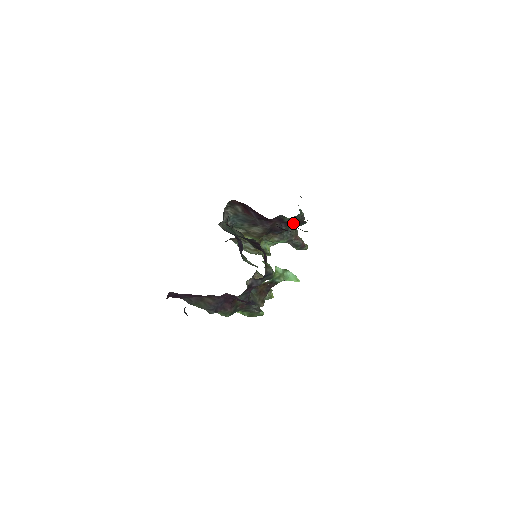
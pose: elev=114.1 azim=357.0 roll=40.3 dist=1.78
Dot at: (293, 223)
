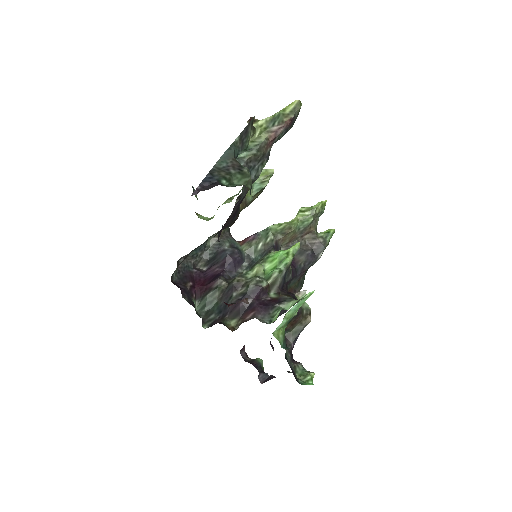
Dot at: occluded
